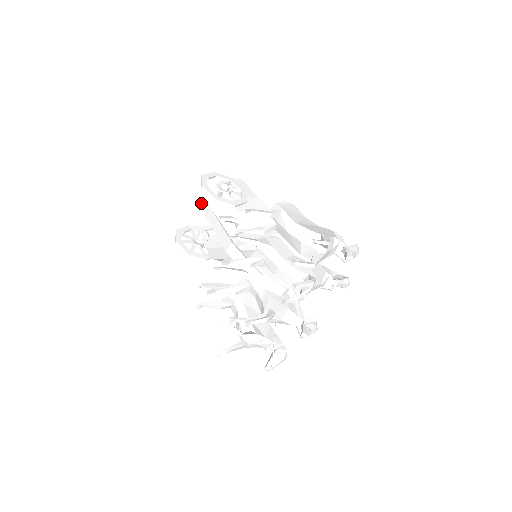
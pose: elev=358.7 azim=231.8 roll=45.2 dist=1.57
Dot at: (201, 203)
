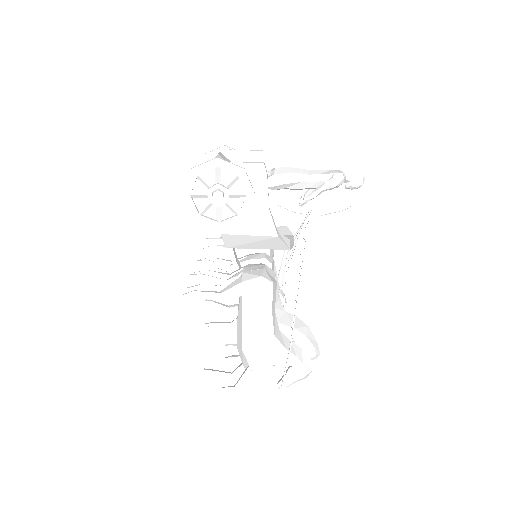
Dot at: occluded
